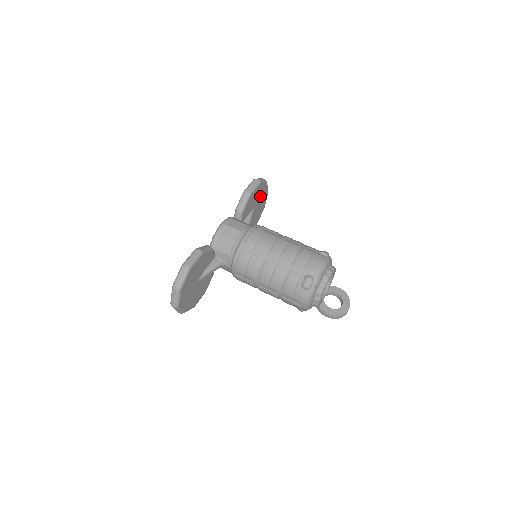
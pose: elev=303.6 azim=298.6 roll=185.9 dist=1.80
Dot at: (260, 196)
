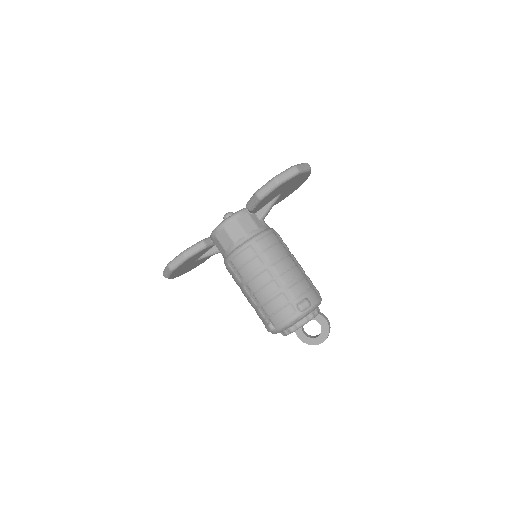
Dot at: (289, 184)
